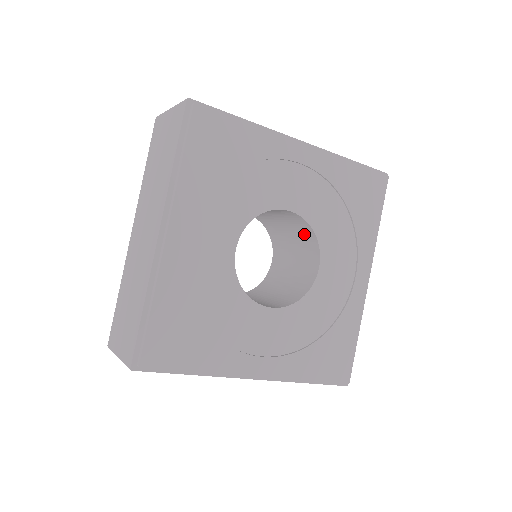
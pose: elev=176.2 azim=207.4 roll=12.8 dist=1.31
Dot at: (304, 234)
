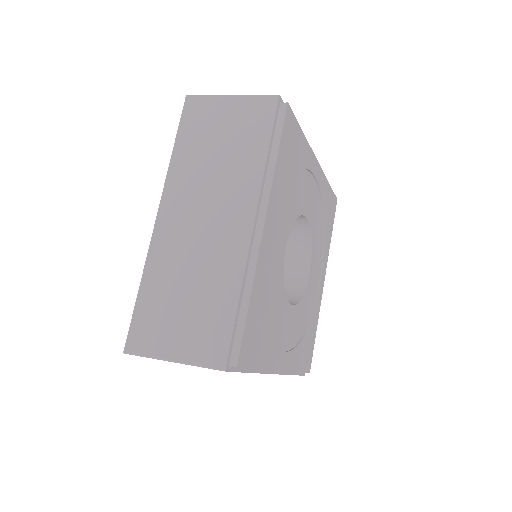
Dot at: (295, 240)
